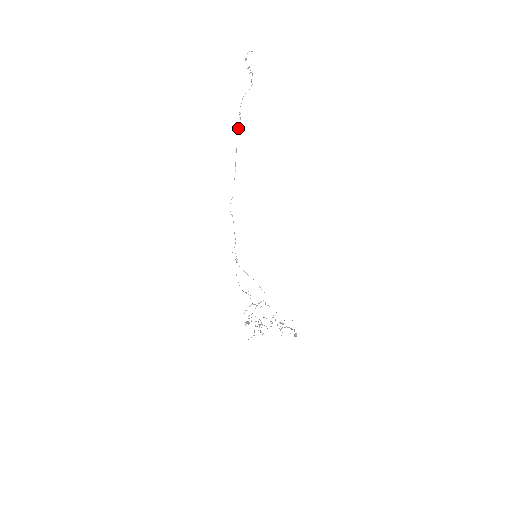
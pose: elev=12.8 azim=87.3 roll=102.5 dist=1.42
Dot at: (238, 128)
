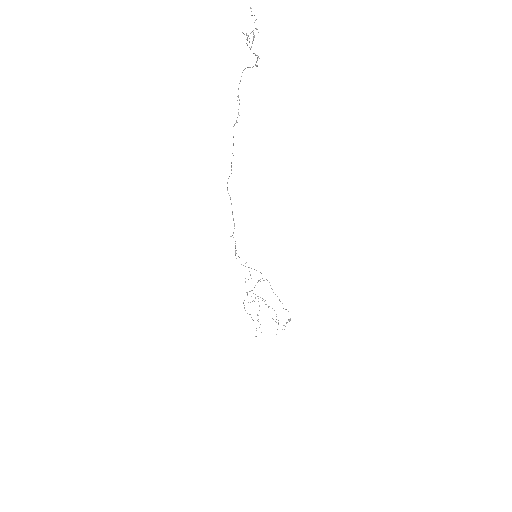
Dot at: occluded
